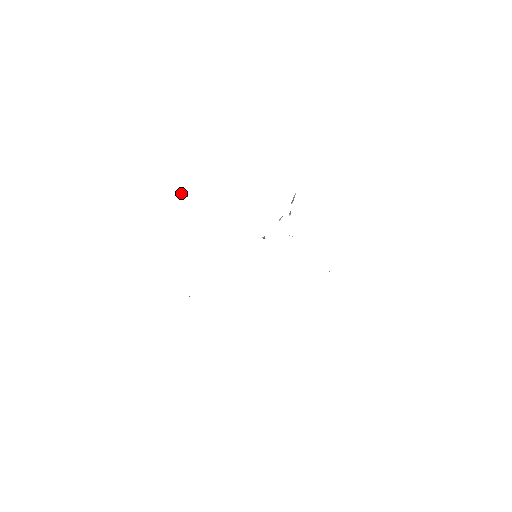
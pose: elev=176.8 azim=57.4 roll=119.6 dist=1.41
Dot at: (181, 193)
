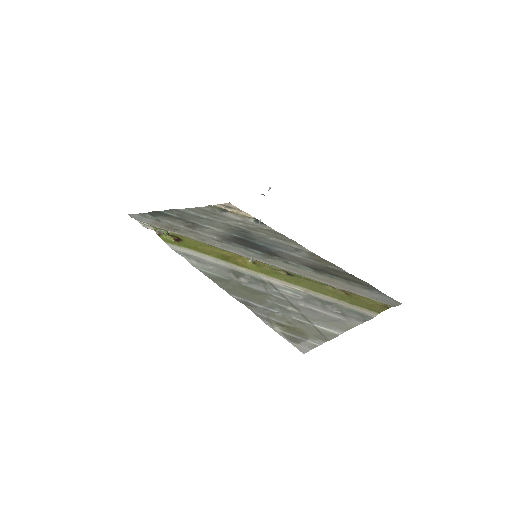
Dot at: (161, 234)
